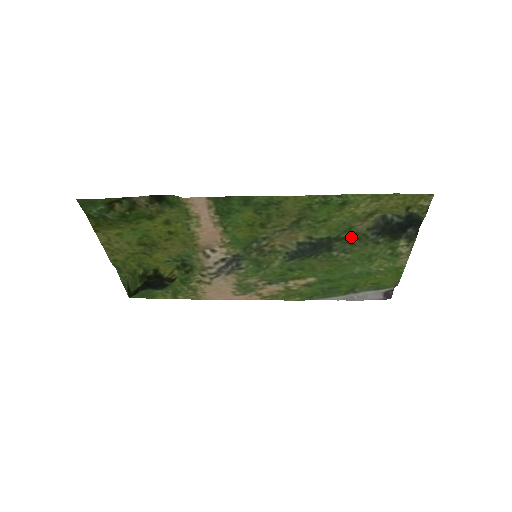
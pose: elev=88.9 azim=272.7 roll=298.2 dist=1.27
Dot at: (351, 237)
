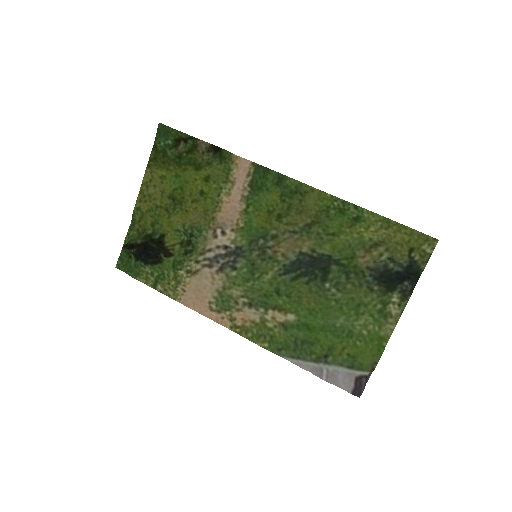
Dot at: (350, 268)
